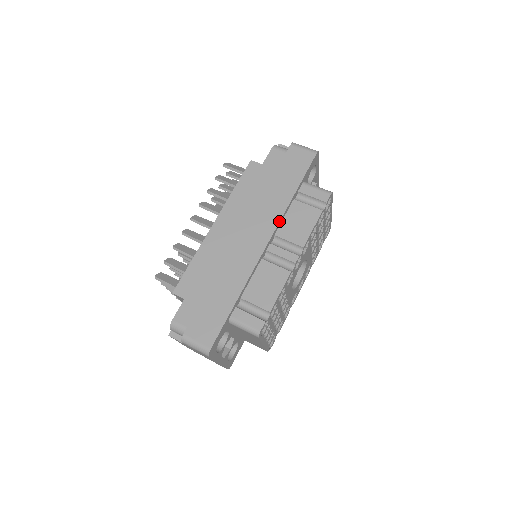
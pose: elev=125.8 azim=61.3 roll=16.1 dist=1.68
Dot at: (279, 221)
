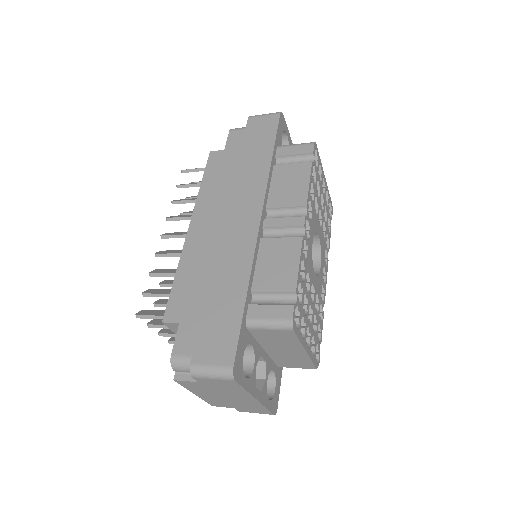
Dot at: (265, 190)
